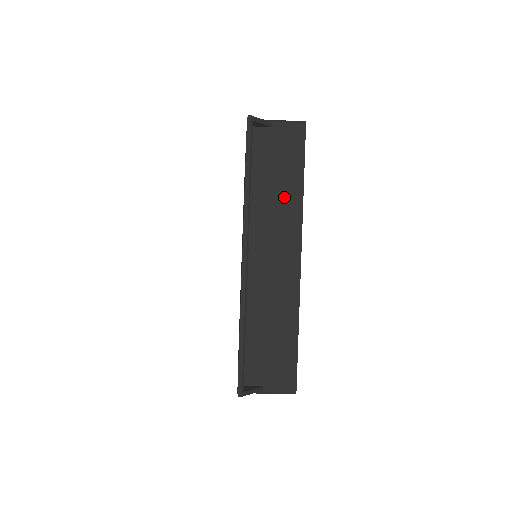
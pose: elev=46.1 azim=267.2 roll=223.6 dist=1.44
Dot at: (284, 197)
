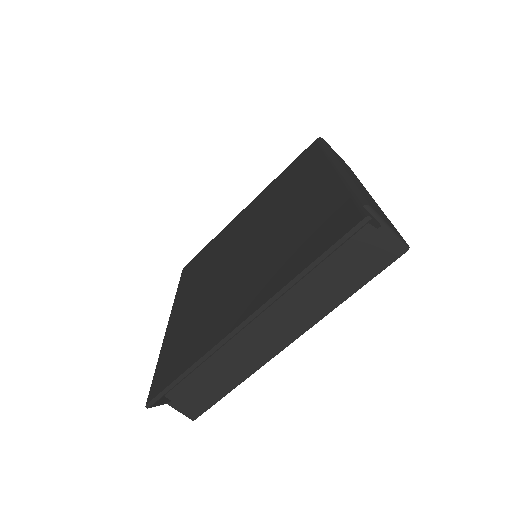
Dot at: (325, 292)
